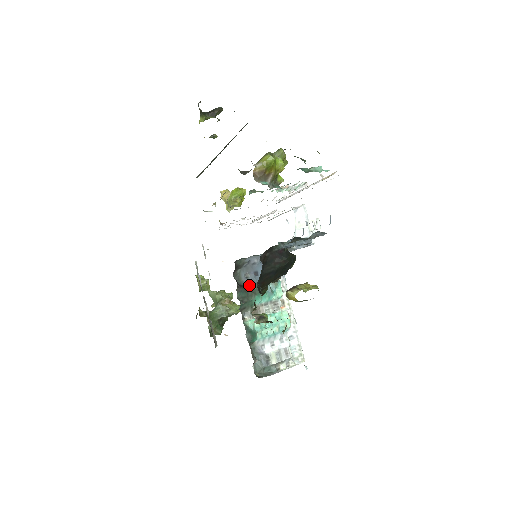
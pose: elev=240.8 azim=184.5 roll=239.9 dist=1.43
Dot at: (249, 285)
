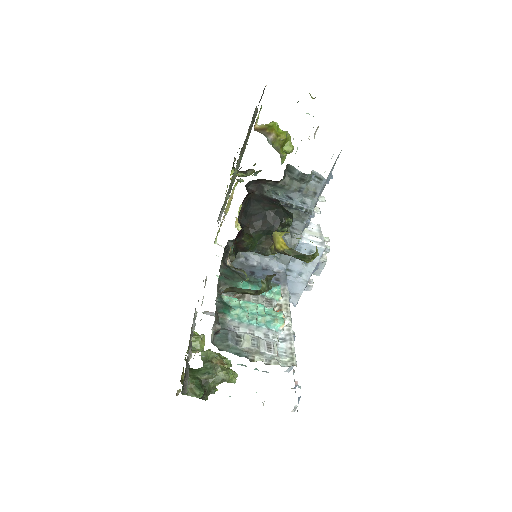
Dot at: (239, 273)
